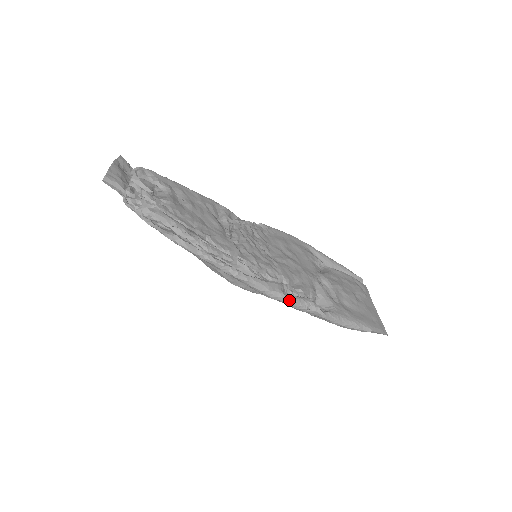
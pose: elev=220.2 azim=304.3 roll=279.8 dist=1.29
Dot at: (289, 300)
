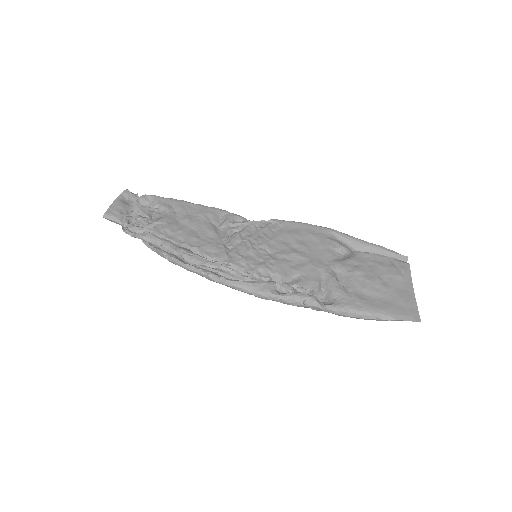
Dot at: (279, 298)
